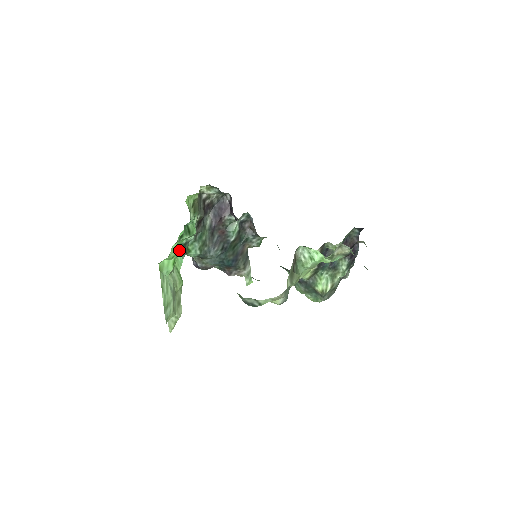
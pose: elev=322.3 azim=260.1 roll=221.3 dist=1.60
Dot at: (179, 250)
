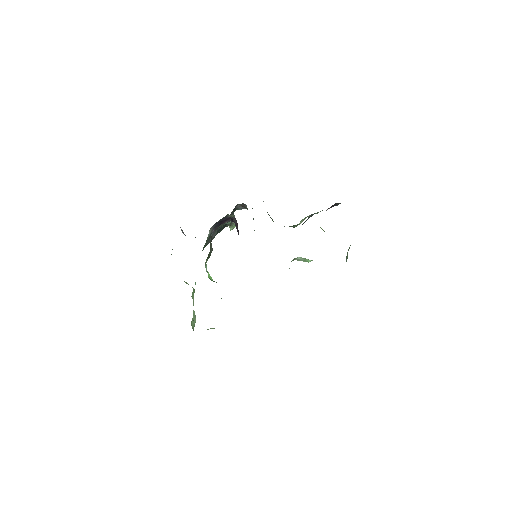
Dot at: occluded
